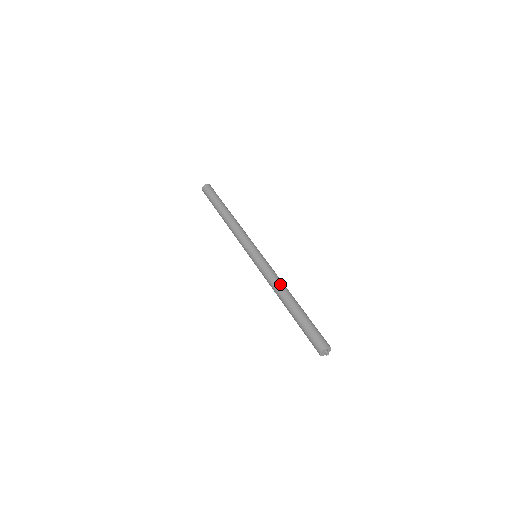
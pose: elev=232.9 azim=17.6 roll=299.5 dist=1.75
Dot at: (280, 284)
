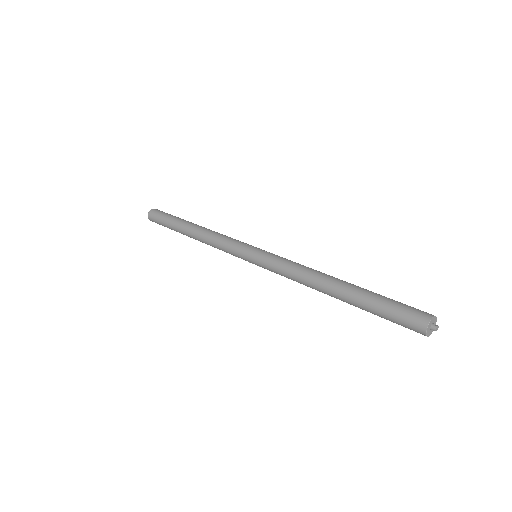
Dot at: (304, 281)
